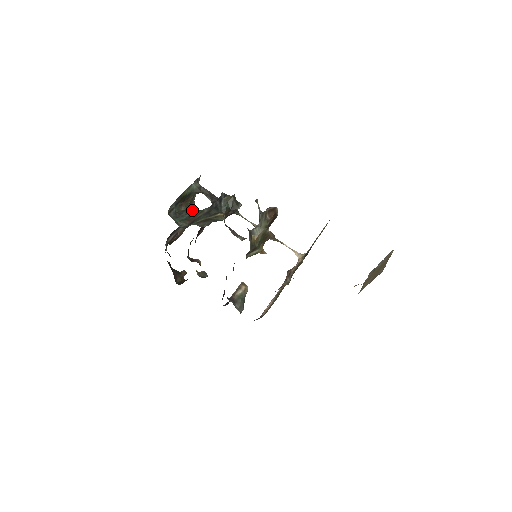
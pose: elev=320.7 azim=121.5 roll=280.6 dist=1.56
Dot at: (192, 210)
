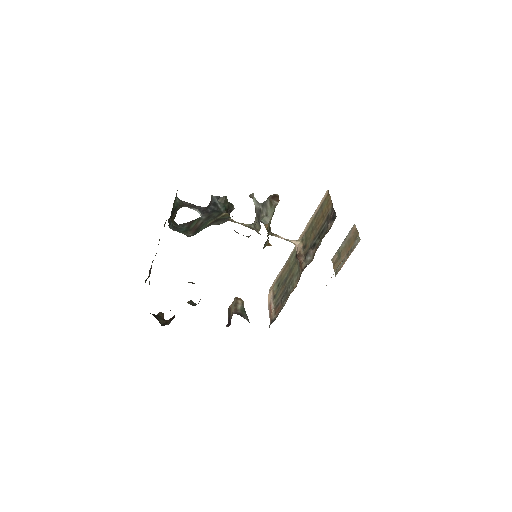
Dot at: (185, 223)
